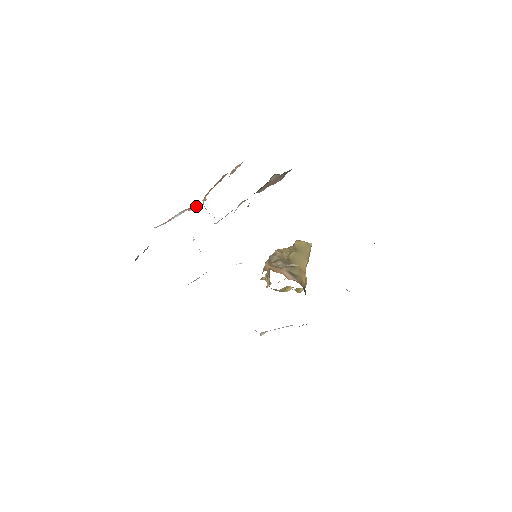
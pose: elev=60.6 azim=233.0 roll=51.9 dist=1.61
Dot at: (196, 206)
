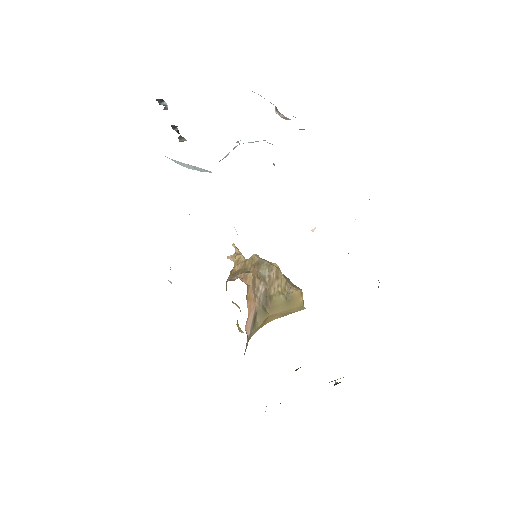
Dot at: (286, 118)
